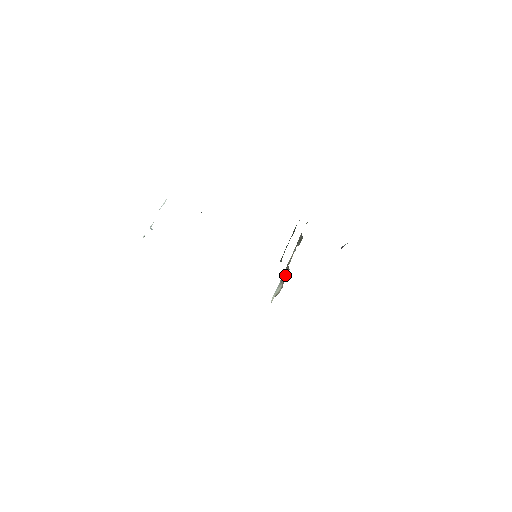
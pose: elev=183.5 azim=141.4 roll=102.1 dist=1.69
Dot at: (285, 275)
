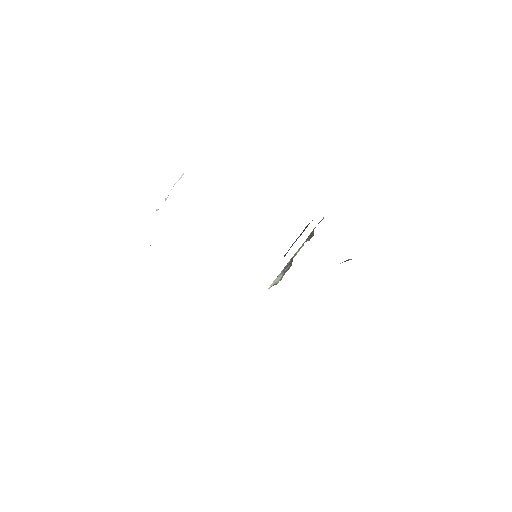
Dot at: (288, 267)
